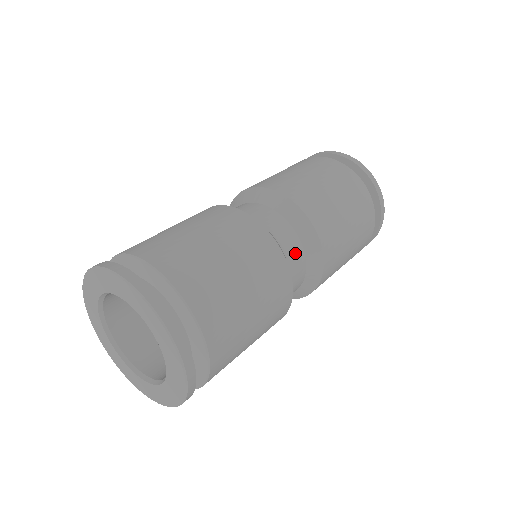
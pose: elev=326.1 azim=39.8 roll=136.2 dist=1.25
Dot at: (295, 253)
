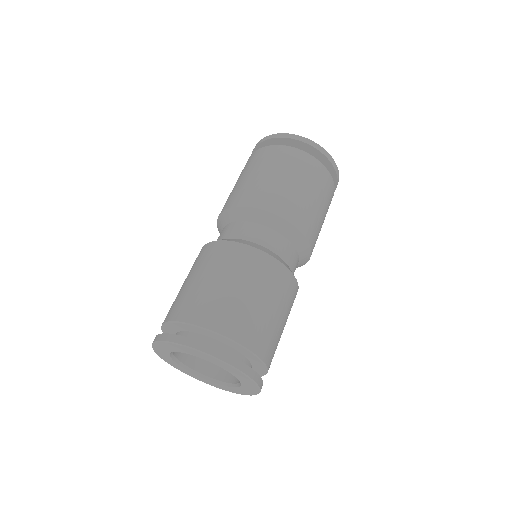
Dot at: (260, 234)
